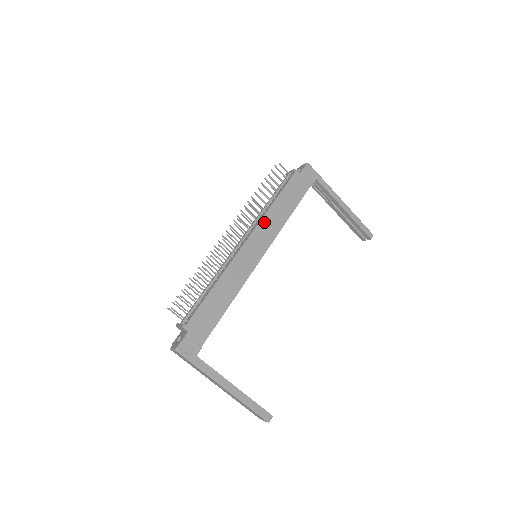
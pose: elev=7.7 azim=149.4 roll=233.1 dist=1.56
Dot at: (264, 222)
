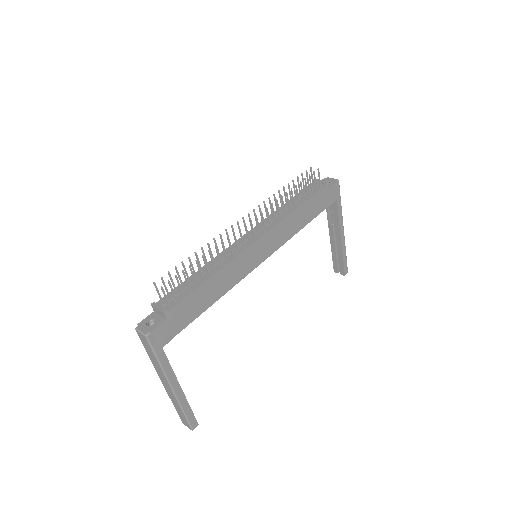
Dot at: (281, 225)
